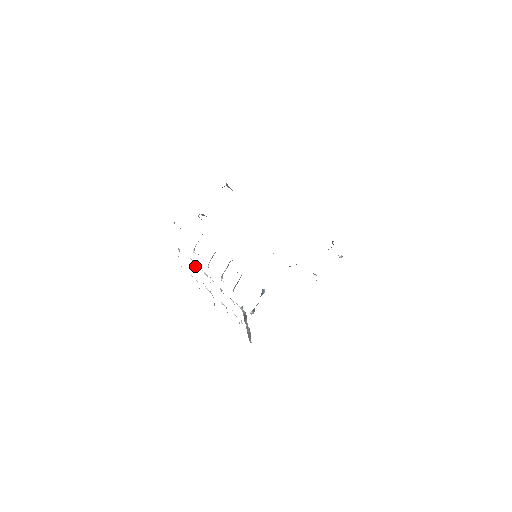
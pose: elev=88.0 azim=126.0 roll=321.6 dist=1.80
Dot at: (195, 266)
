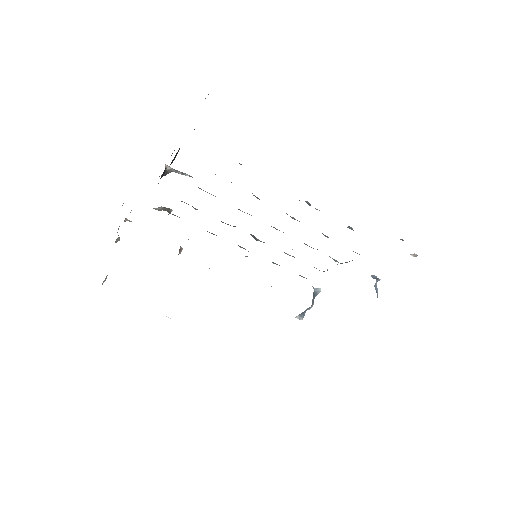
Dot at: occluded
